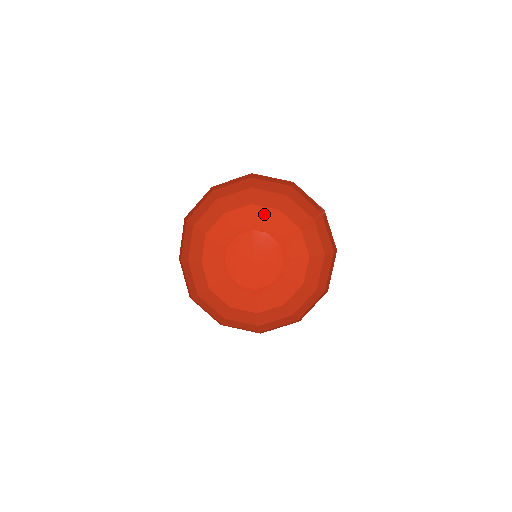
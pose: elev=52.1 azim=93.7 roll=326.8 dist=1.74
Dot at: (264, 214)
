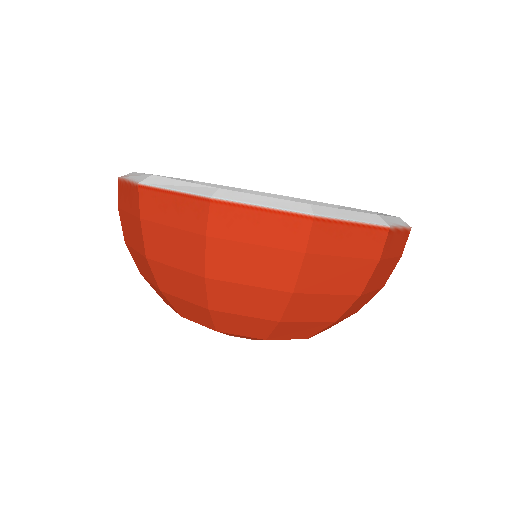
Dot at: occluded
